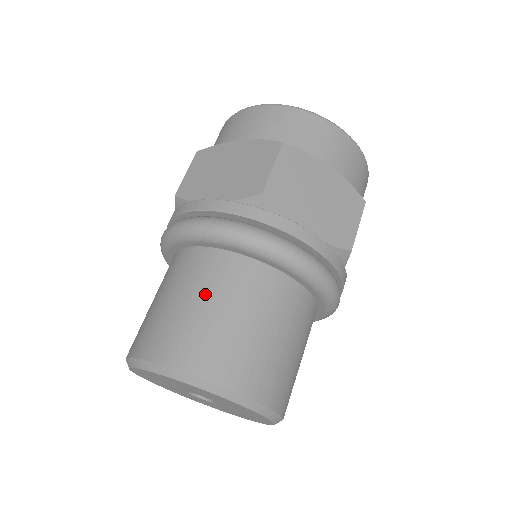
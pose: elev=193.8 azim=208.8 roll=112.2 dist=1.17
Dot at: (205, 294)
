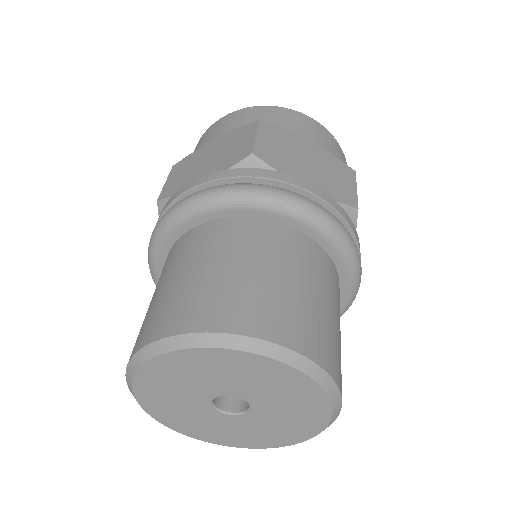
Dot at: (317, 284)
